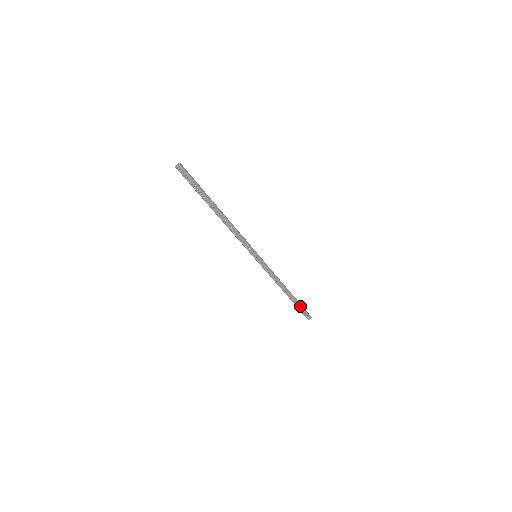
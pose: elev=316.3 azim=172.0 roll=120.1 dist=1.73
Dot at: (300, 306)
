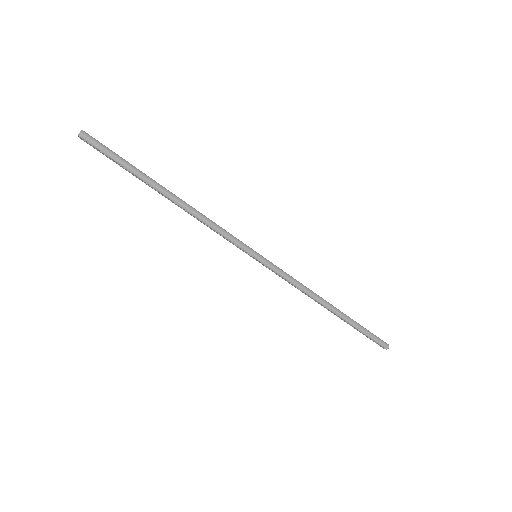
Dot at: (359, 330)
